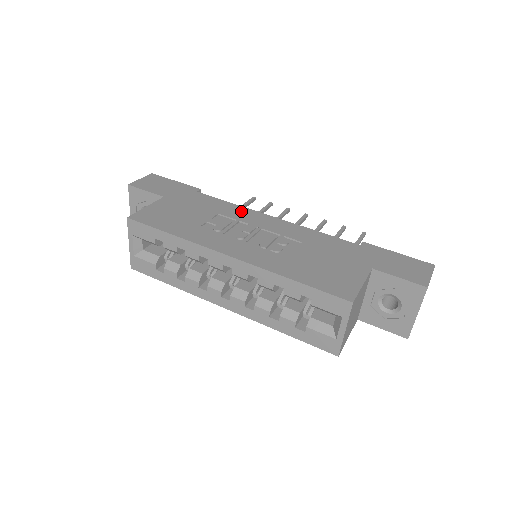
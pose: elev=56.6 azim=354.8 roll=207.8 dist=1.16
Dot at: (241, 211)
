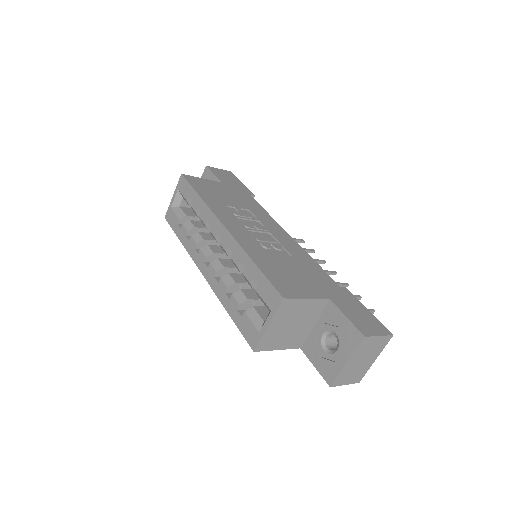
Dot at: (268, 219)
